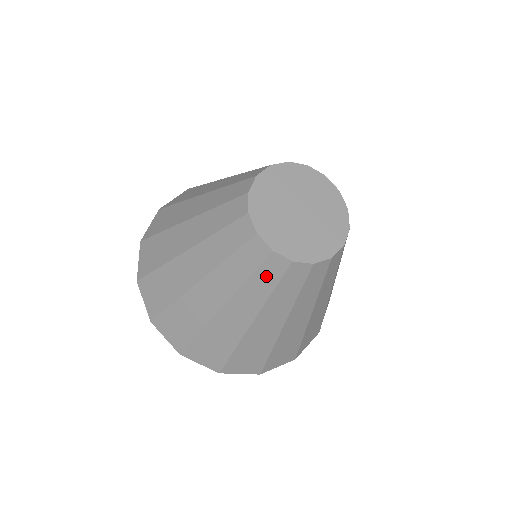
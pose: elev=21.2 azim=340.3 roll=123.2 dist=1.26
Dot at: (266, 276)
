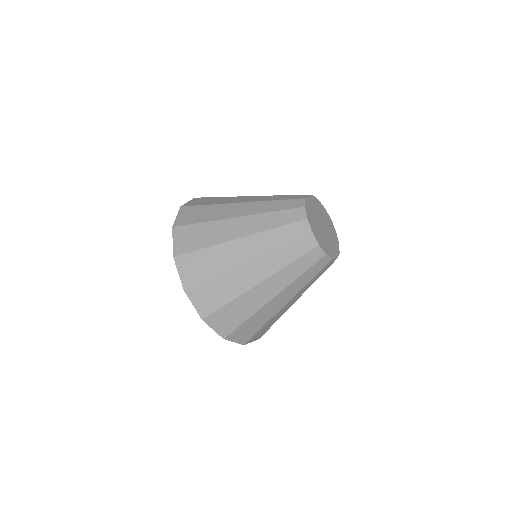
Dot at: (289, 232)
